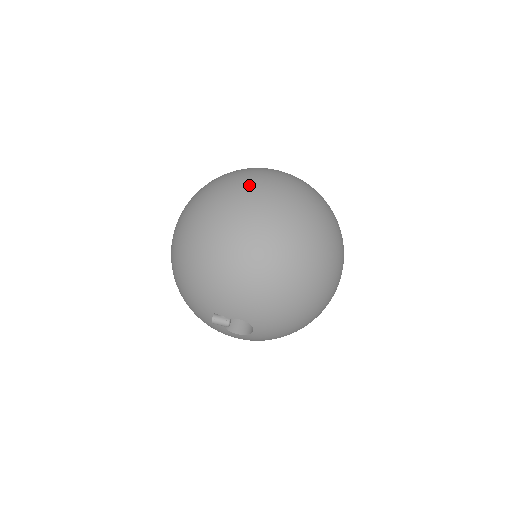
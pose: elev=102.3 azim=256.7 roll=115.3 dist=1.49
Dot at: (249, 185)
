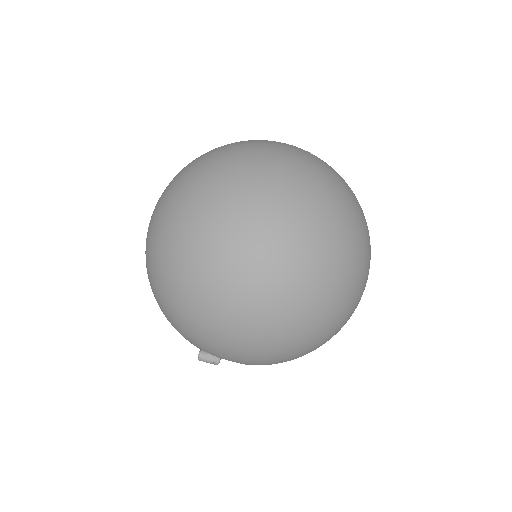
Dot at: (255, 210)
